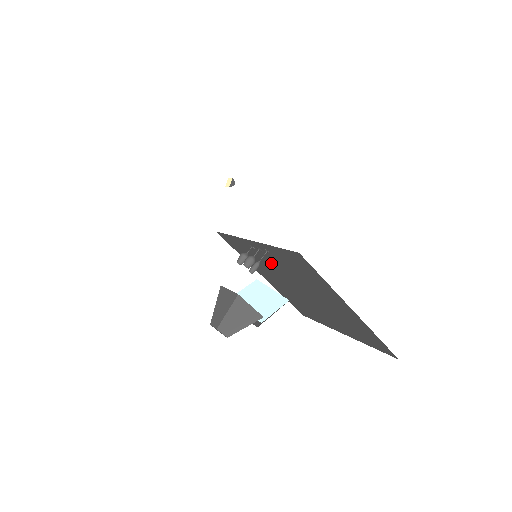
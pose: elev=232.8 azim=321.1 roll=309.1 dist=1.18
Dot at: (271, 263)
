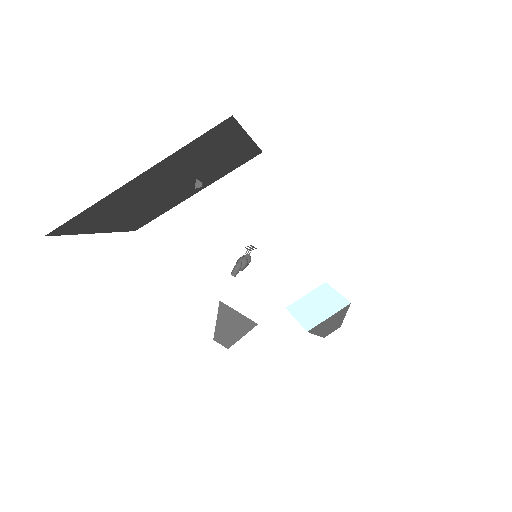
Dot at: occluded
